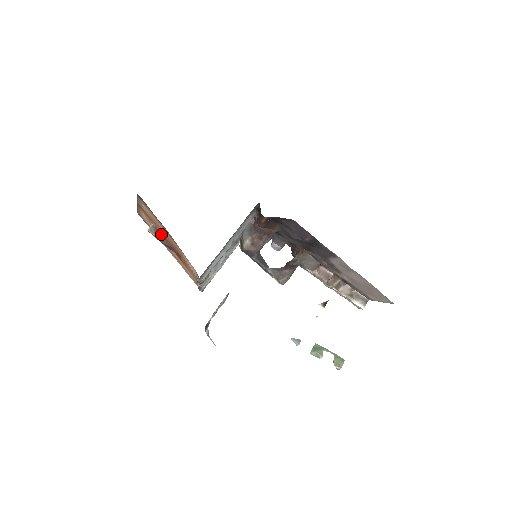
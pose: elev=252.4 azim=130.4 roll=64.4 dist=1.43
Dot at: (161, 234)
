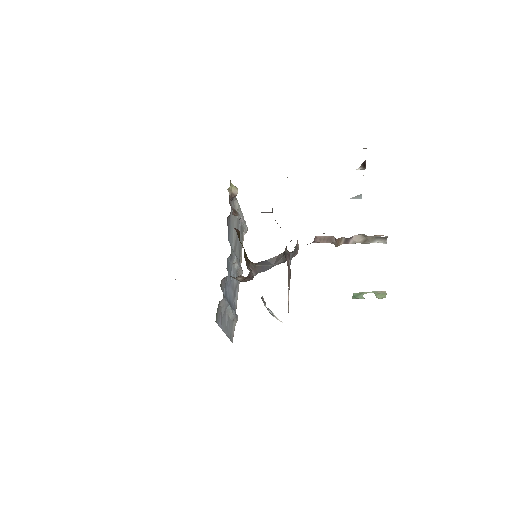
Dot at: occluded
